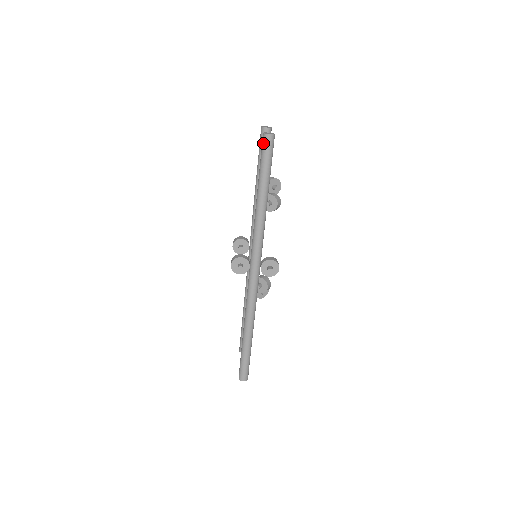
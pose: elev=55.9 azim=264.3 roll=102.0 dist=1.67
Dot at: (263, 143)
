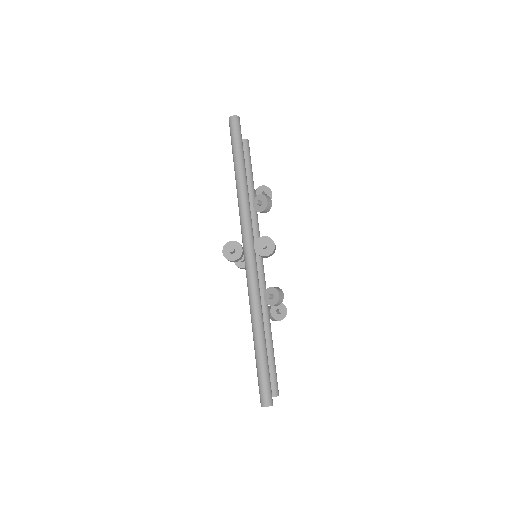
Dot at: (230, 126)
